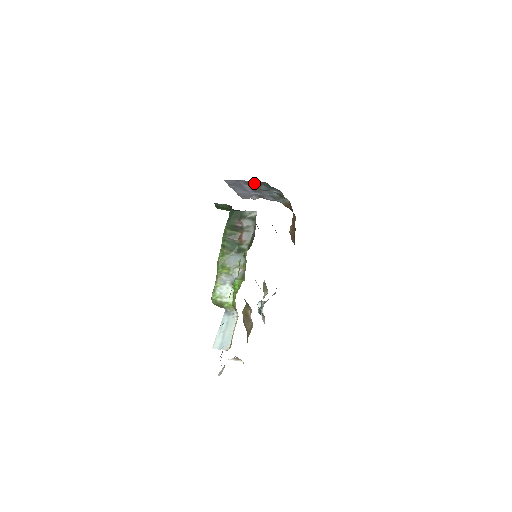
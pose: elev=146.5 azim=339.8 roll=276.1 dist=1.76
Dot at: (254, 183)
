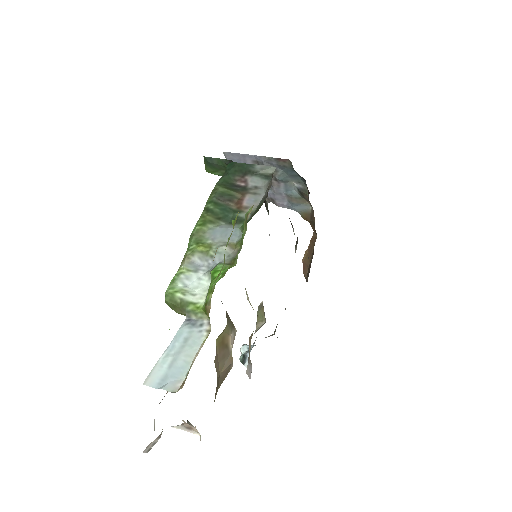
Dot at: (269, 161)
